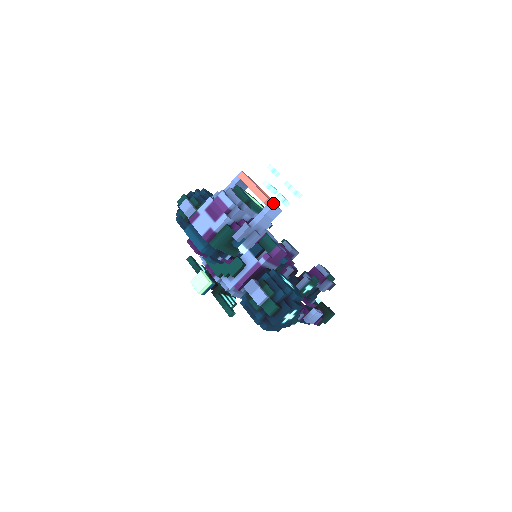
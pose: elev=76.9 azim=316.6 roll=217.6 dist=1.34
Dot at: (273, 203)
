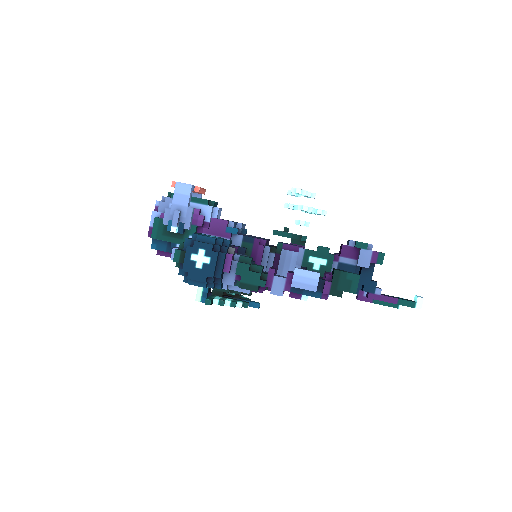
Dot at: (176, 182)
